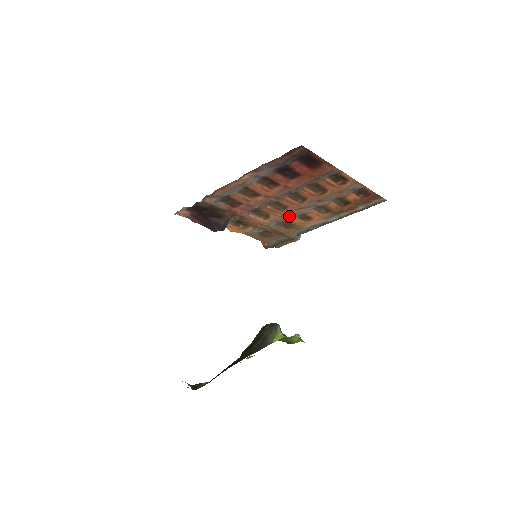
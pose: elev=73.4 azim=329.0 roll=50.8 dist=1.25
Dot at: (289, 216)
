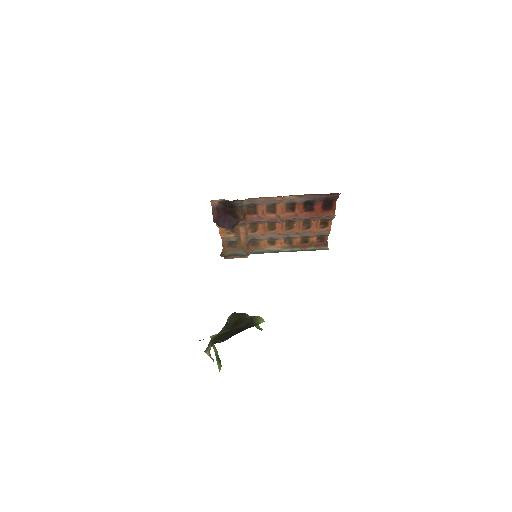
Dot at: (266, 236)
